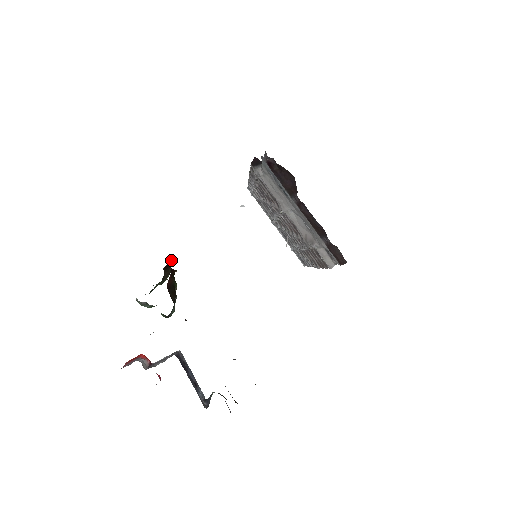
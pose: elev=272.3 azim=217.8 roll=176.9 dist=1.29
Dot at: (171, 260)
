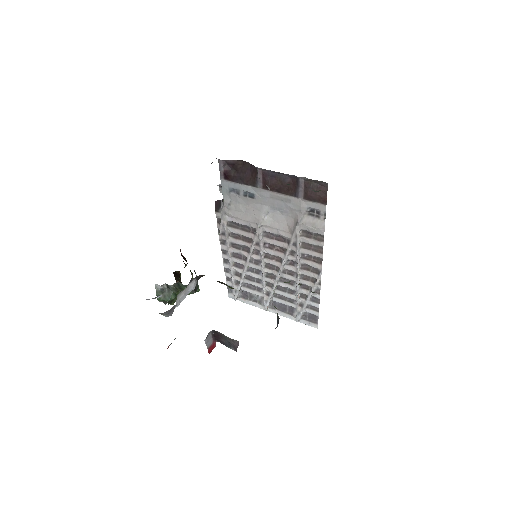
Dot at: (178, 272)
